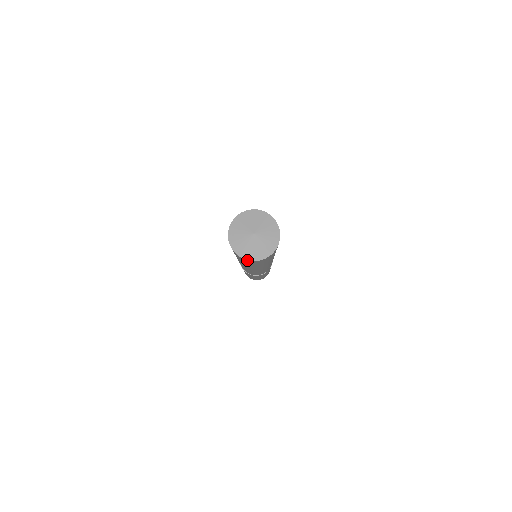
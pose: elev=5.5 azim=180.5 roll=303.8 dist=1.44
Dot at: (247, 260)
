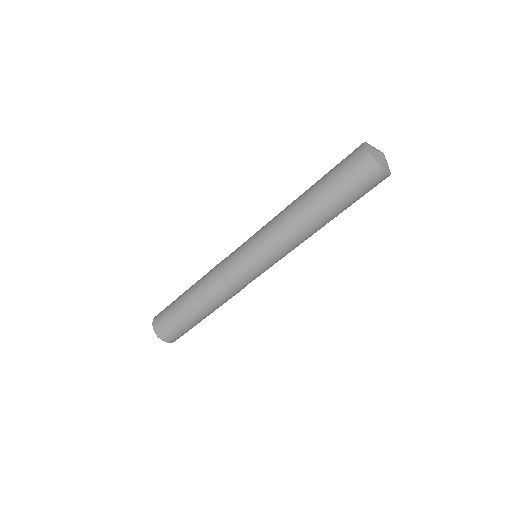
Dot at: (376, 165)
